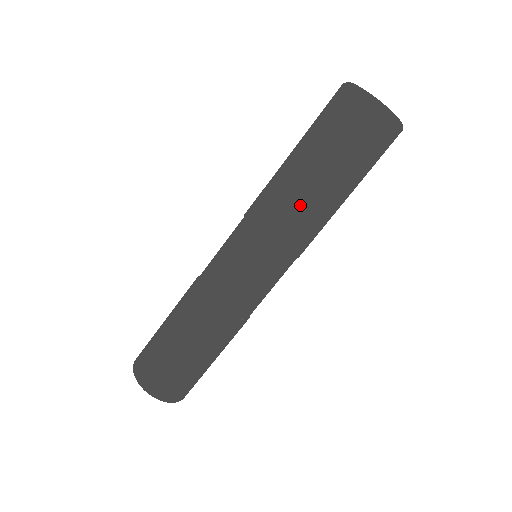
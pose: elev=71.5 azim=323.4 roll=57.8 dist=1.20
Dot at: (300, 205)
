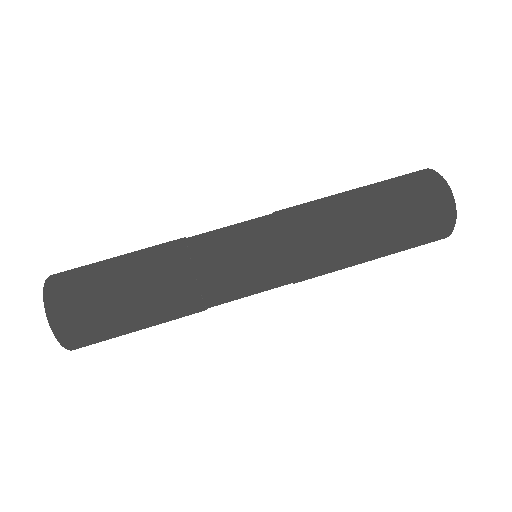
Dot at: (336, 221)
